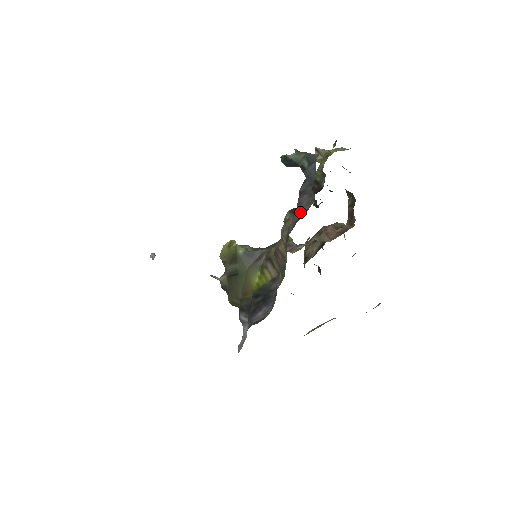
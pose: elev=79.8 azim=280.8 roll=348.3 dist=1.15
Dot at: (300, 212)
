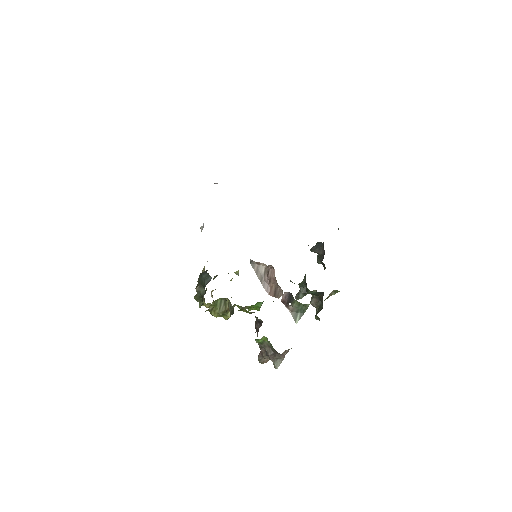
Dot at: occluded
